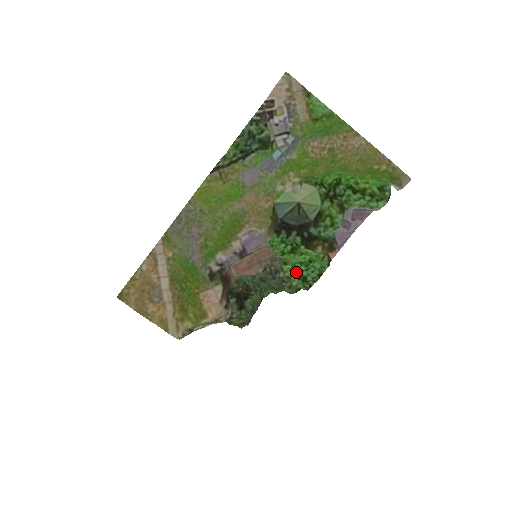
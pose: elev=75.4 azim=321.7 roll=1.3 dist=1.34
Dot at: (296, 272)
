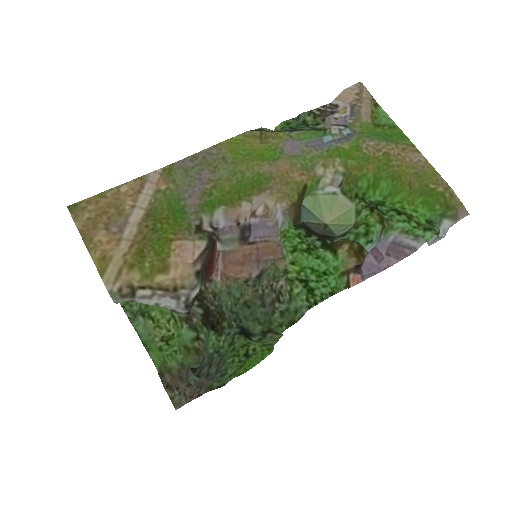
Dot at: (303, 278)
